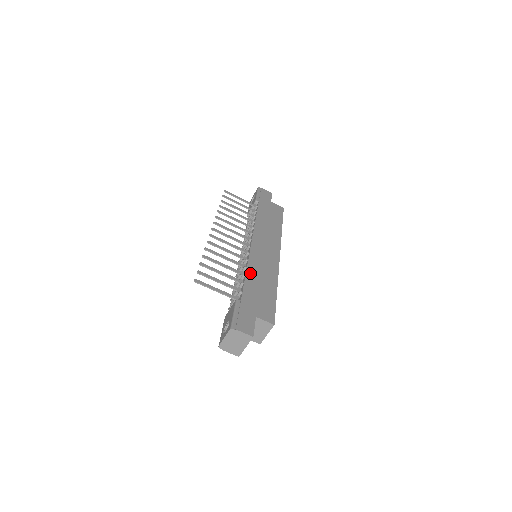
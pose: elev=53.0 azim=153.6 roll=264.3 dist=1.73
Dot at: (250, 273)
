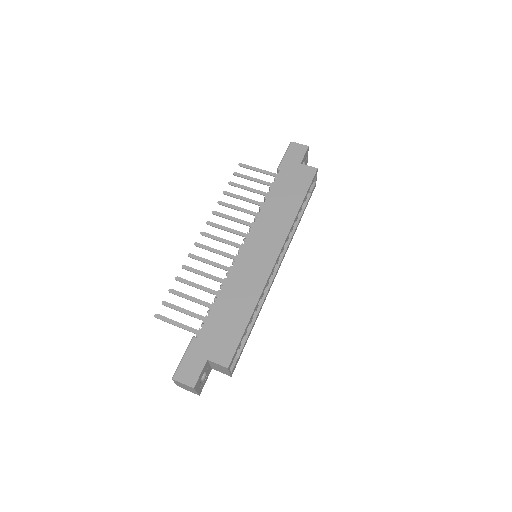
Dot at: (223, 295)
